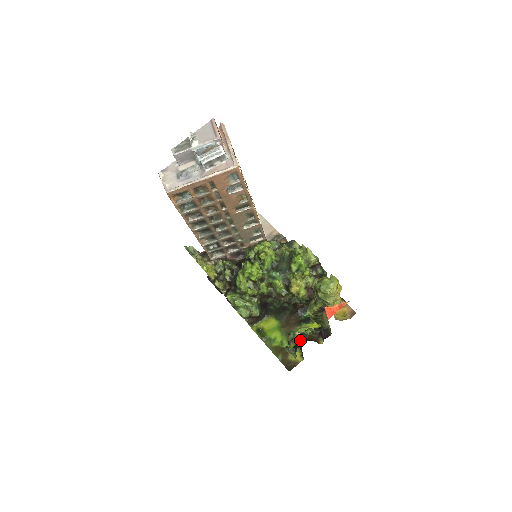
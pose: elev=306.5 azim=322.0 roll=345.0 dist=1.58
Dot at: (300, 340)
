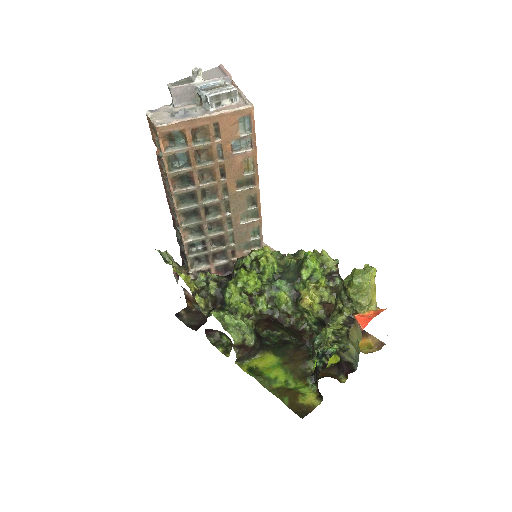
Dot at: (323, 360)
